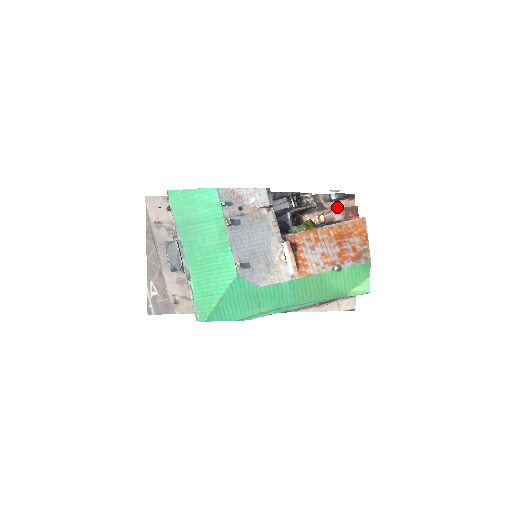
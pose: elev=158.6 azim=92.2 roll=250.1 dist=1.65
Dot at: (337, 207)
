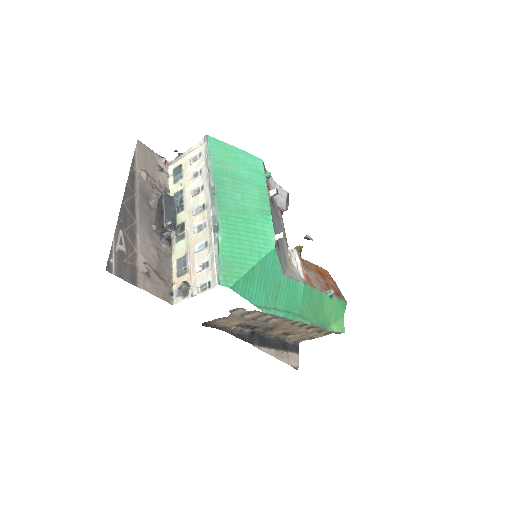
Dot at: occluded
